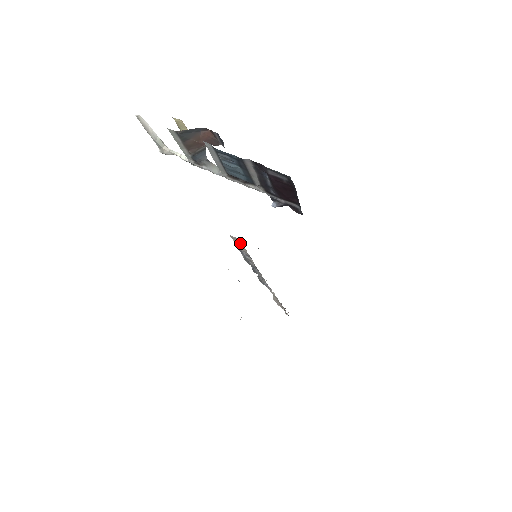
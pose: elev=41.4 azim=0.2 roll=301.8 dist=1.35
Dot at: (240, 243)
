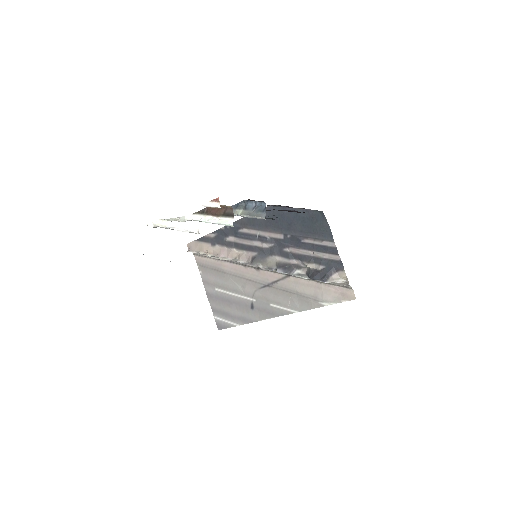
Dot at: (339, 283)
